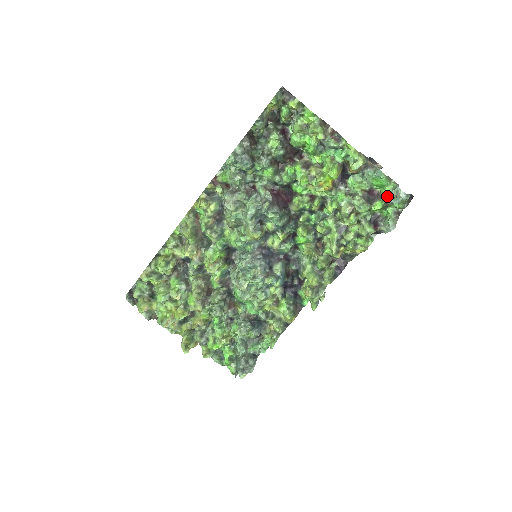
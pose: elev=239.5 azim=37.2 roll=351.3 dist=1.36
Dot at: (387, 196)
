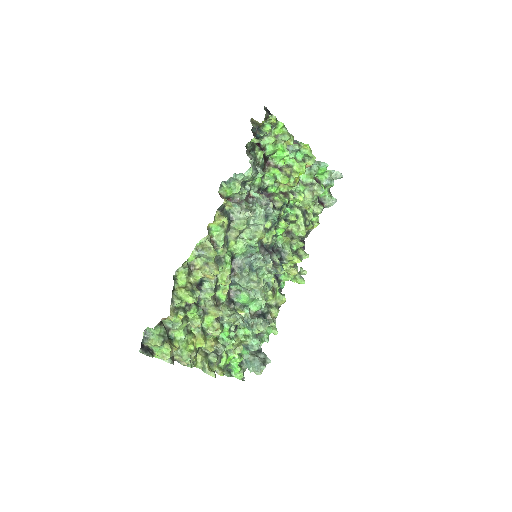
Dot at: (326, 180)
